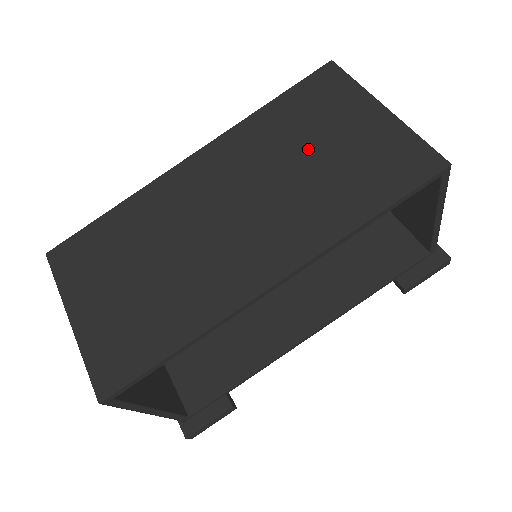
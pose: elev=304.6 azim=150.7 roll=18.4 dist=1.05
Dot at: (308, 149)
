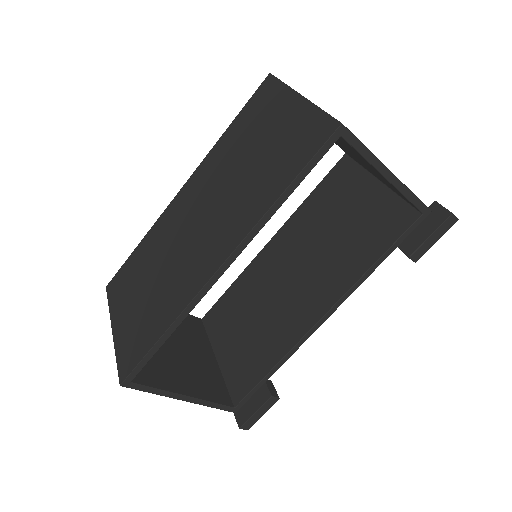
Dot at: (248, 153)
